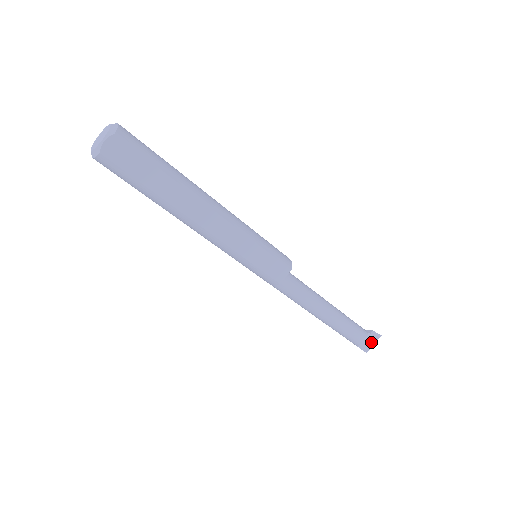
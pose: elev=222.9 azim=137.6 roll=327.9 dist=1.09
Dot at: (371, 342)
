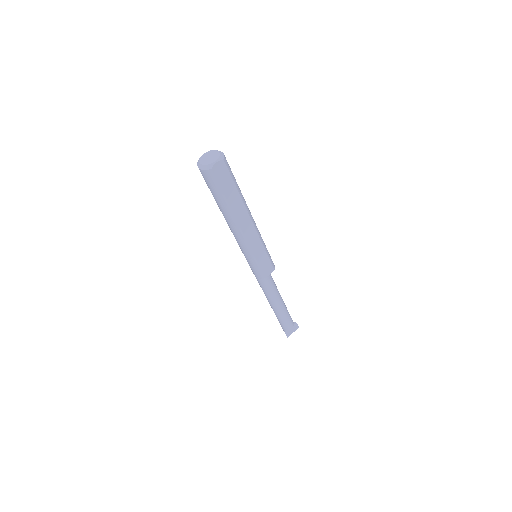
Dot at: (292, 330)
